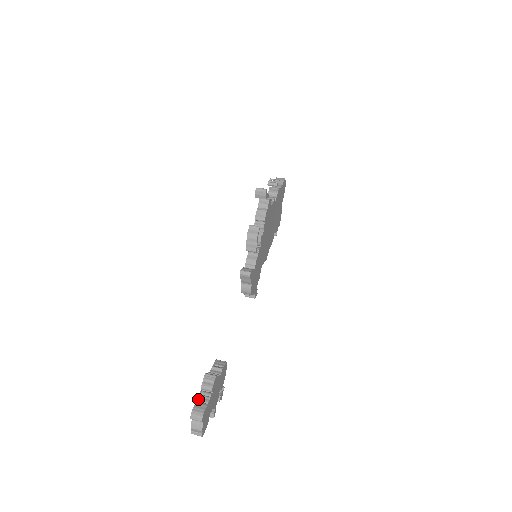
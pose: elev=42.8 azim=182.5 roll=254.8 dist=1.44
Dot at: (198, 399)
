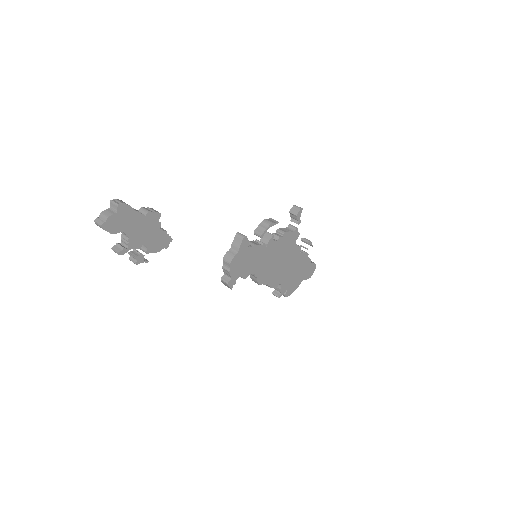
Dot at: occluded
